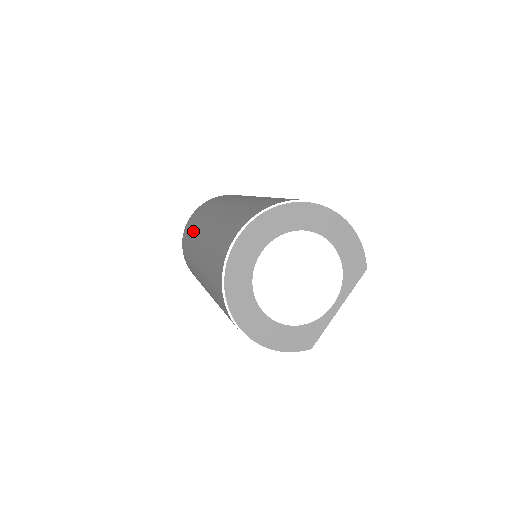
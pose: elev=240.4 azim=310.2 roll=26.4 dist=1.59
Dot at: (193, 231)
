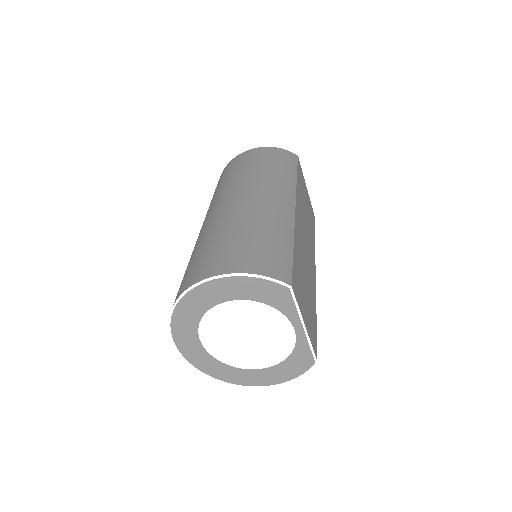
Dot at: occluded
